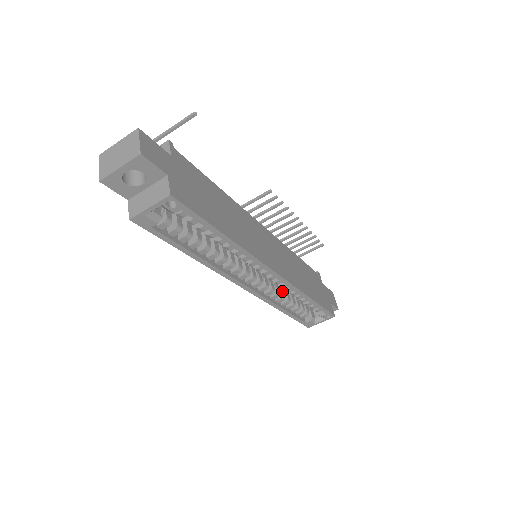
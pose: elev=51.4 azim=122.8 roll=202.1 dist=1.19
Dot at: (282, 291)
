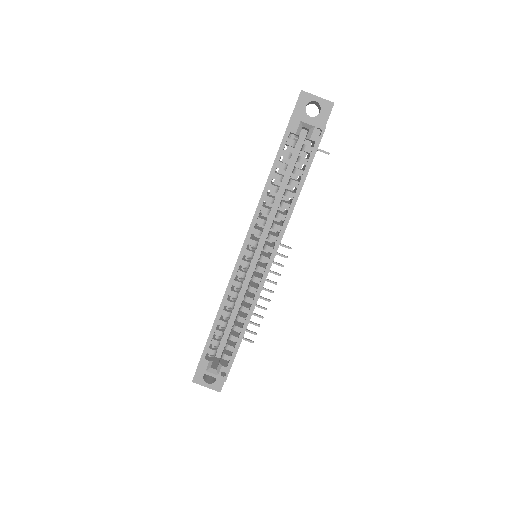
Dot at: occluded
